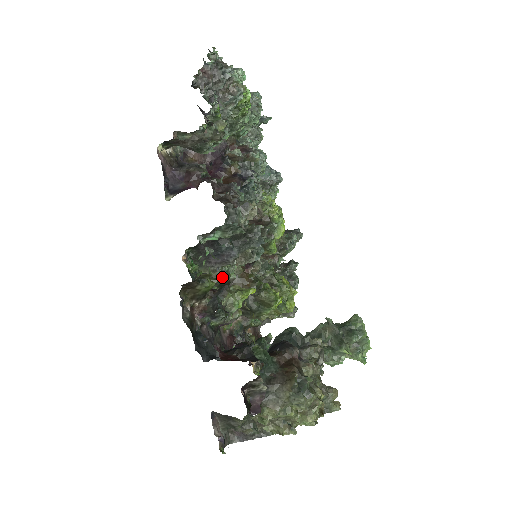
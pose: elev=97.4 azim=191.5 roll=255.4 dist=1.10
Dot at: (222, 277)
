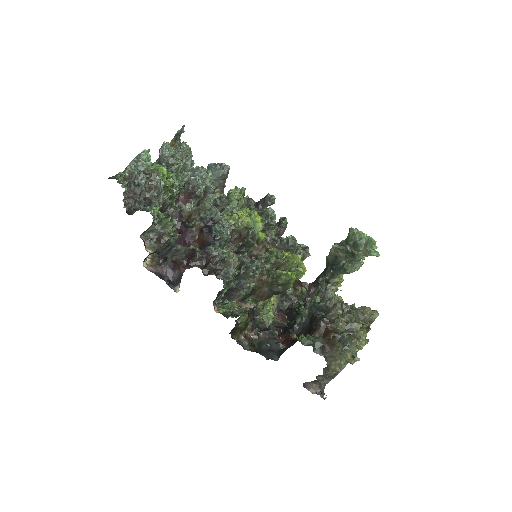
Dot at: (246, 294)
